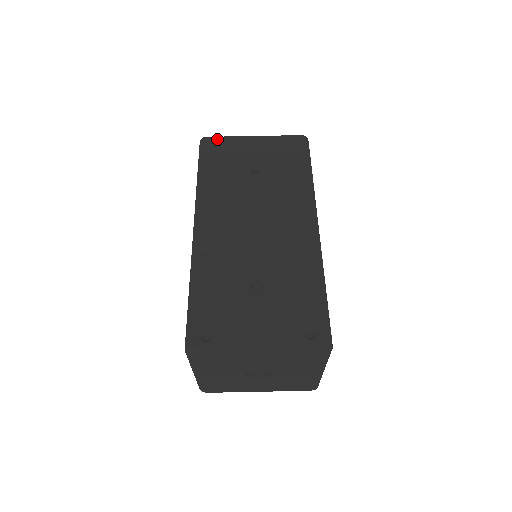
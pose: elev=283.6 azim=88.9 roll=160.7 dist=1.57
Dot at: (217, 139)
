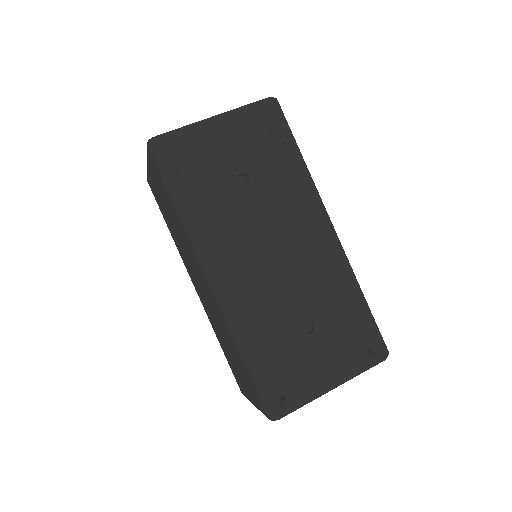
Dot at: (172, 138)
